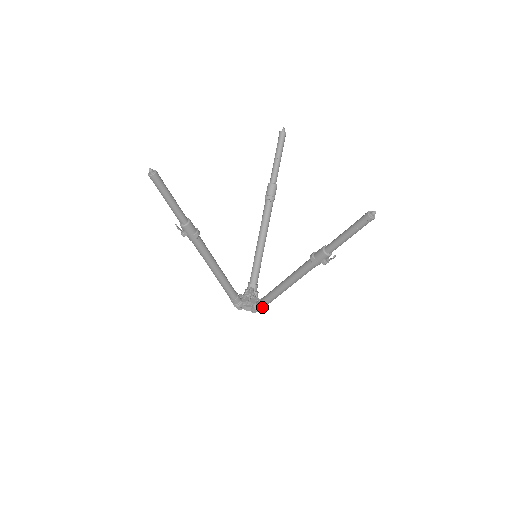
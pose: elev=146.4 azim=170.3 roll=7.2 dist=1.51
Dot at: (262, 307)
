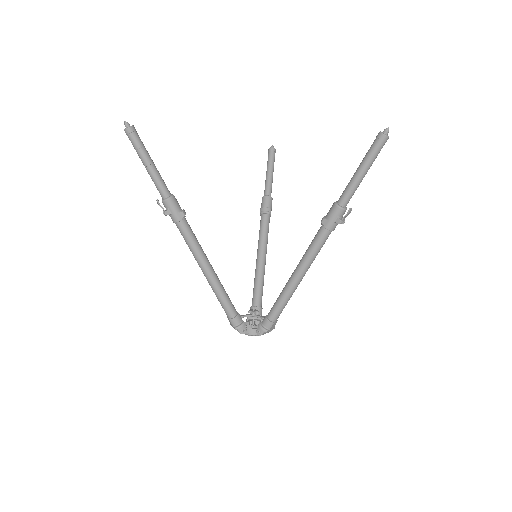
Dot at: (270, 323)
